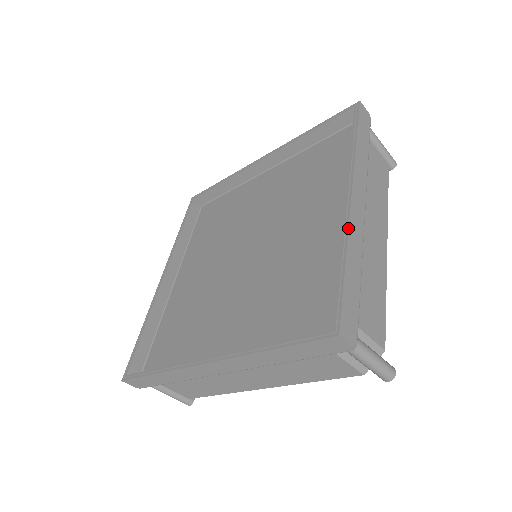
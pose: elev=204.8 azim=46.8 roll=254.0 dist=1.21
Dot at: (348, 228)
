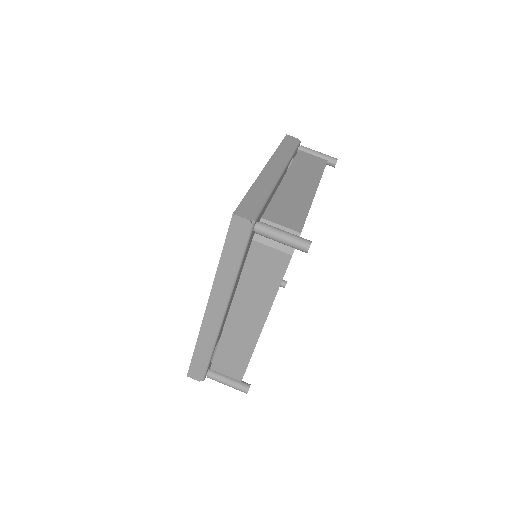
Dot at: occluded
